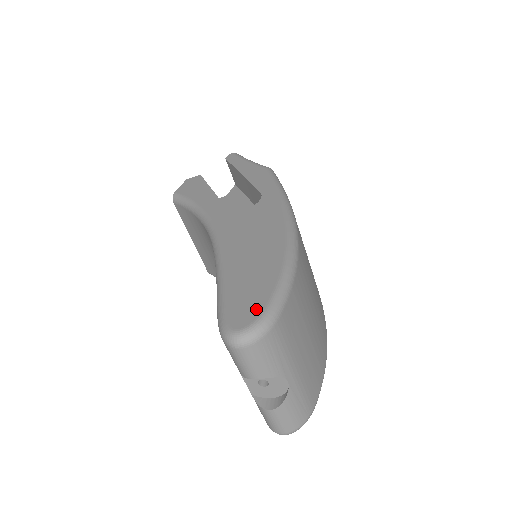
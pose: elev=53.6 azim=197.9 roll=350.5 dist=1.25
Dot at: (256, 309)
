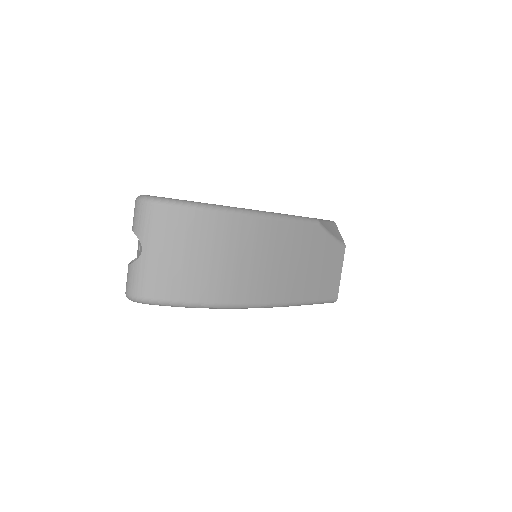
Dot at: occluded
